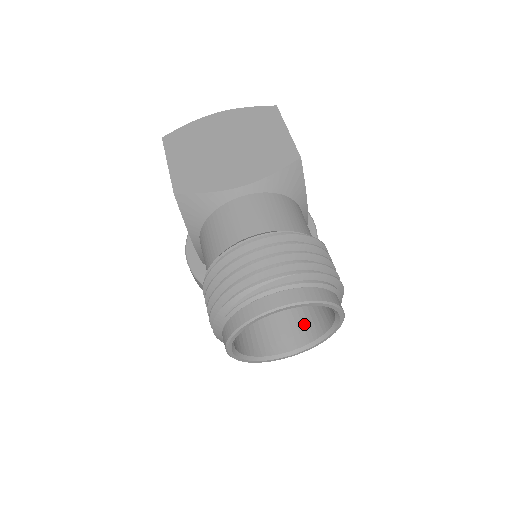
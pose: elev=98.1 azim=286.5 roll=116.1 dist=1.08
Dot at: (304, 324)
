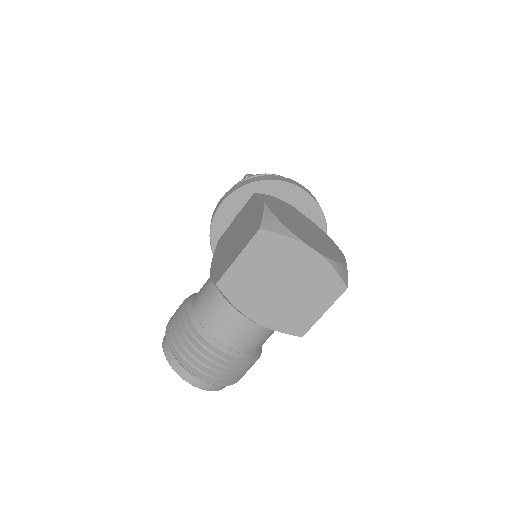
Dot at: occluded
